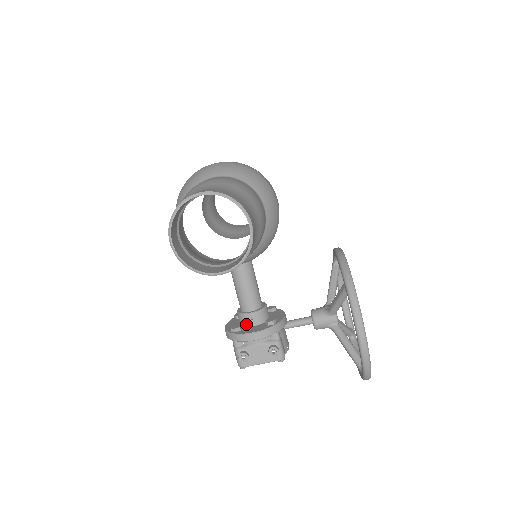
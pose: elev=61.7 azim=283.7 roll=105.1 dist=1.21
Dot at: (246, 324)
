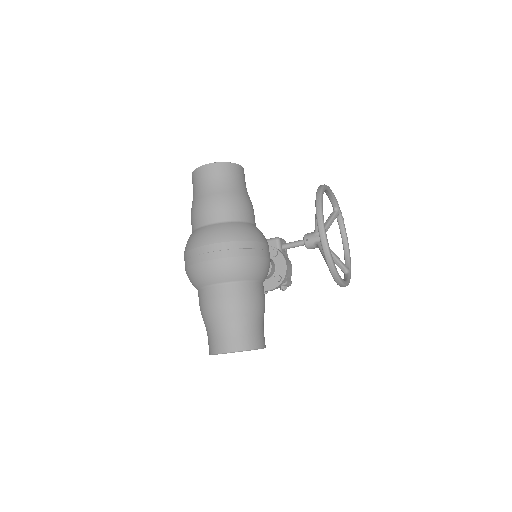
Dot at: occluded
